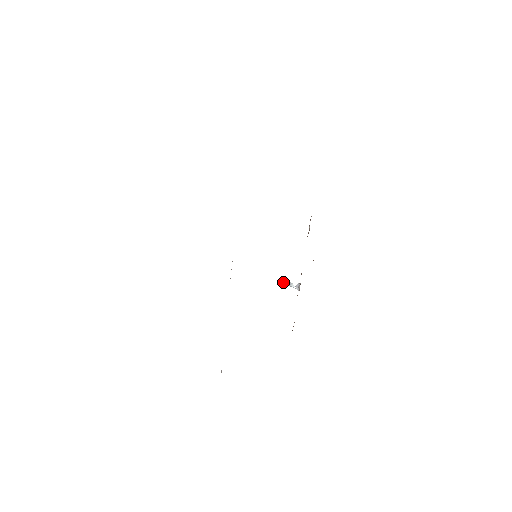
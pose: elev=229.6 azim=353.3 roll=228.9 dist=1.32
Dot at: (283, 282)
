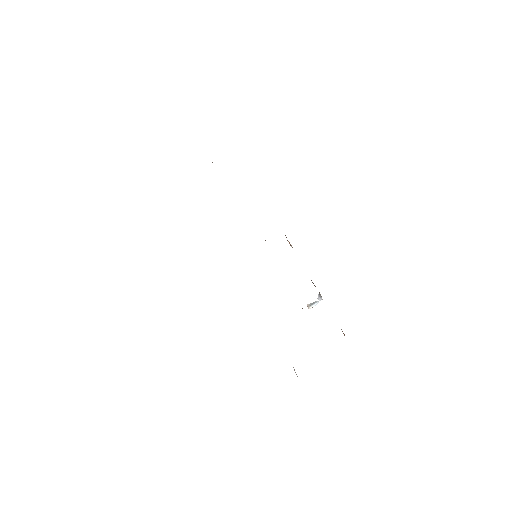
Dot at: (309, 308)
